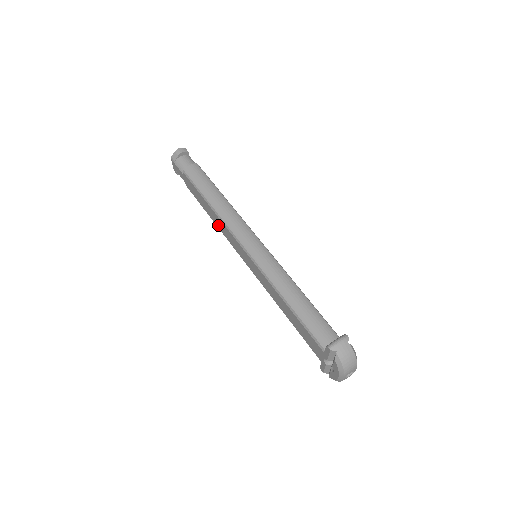
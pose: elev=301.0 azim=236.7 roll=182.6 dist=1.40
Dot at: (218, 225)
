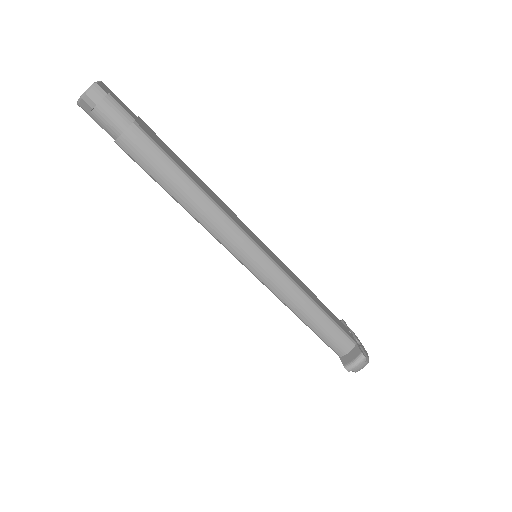
Dot at: occluded
